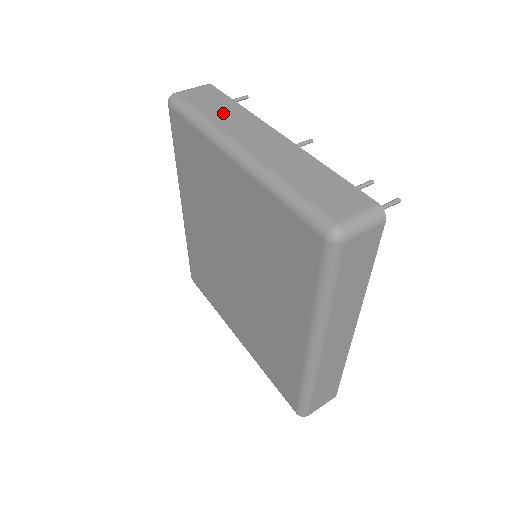
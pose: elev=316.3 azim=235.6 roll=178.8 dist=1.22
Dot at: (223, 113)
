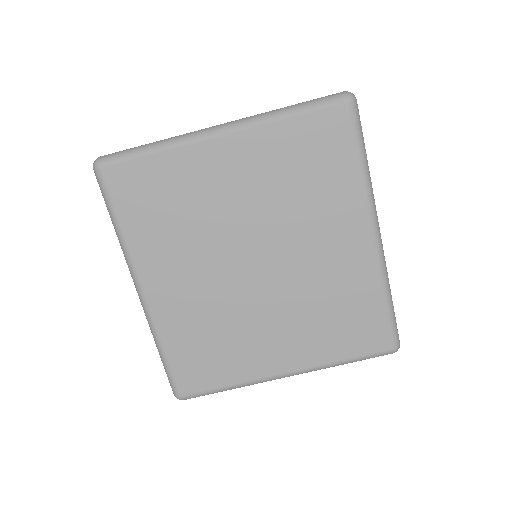
Dot at: occluded
